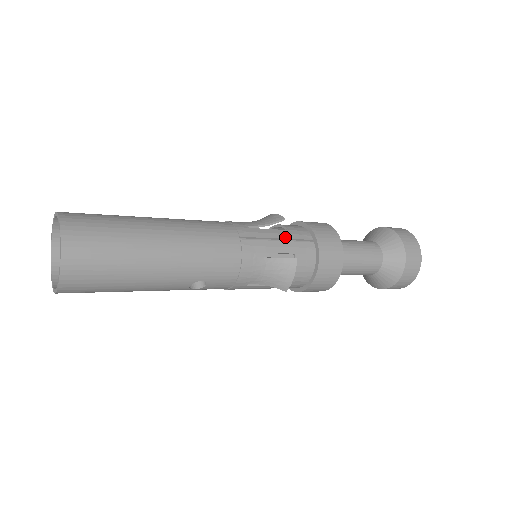
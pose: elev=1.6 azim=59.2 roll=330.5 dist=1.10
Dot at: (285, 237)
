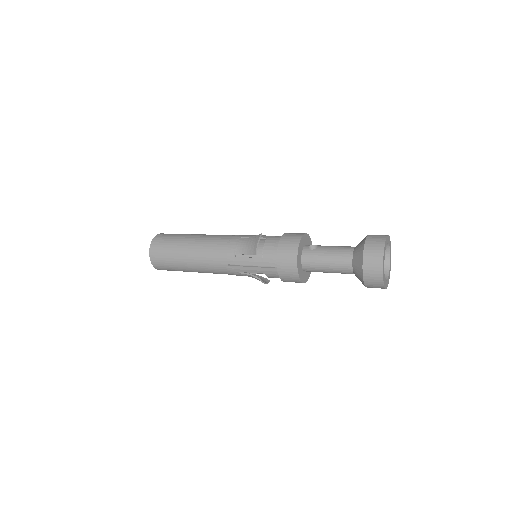
Dot at: (257, 264)
